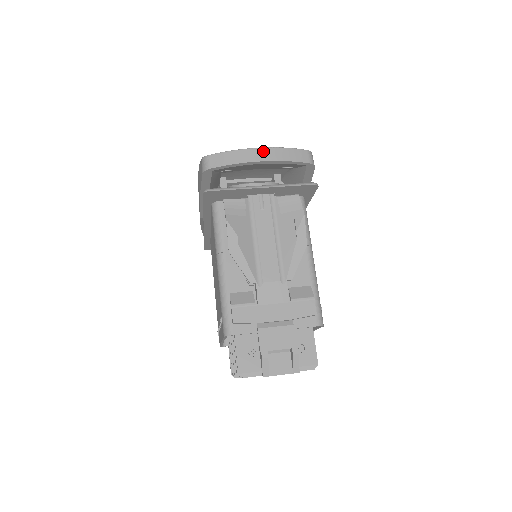
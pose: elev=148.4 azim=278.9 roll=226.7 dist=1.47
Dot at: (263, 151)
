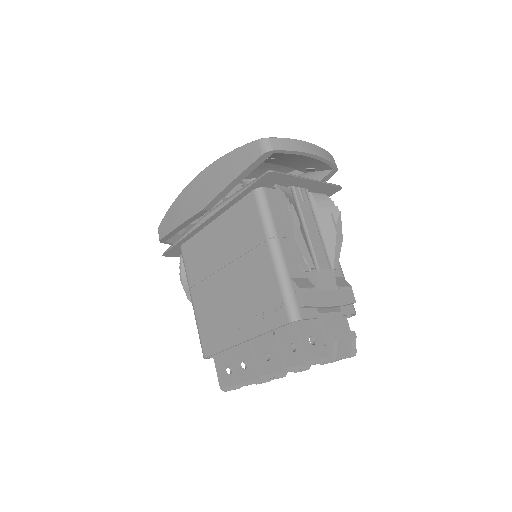
Dot at: (312, 146)
